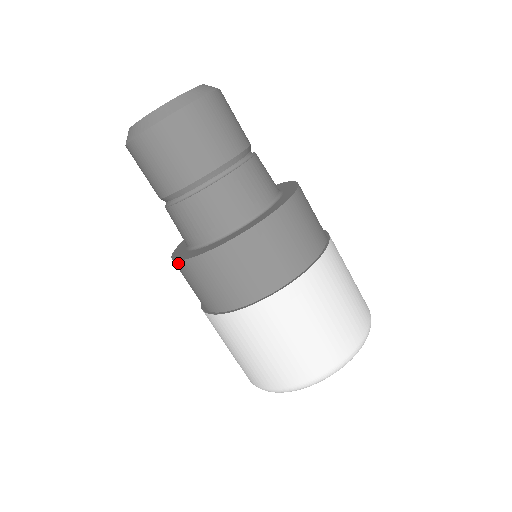
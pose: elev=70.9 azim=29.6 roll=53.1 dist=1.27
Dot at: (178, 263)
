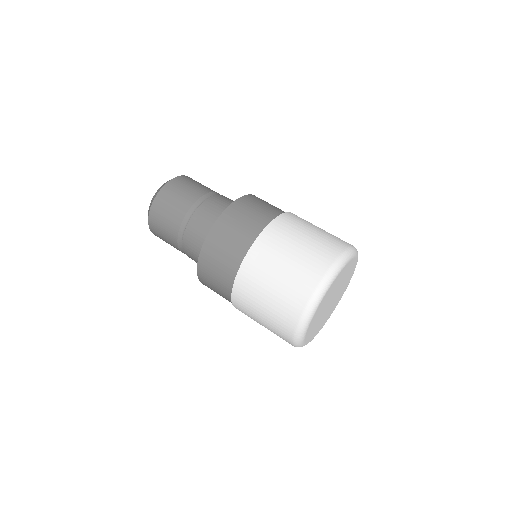
Dot at: (204, 247)
